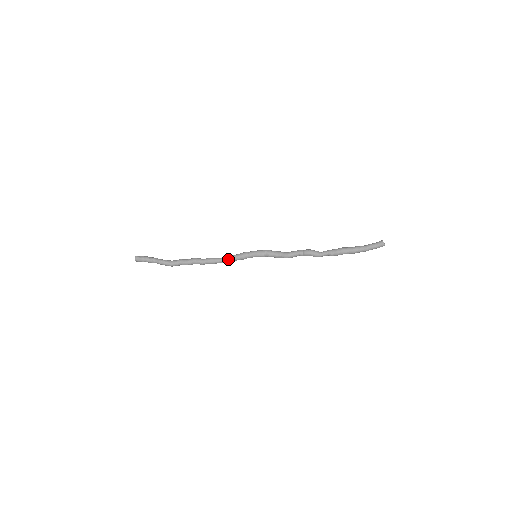
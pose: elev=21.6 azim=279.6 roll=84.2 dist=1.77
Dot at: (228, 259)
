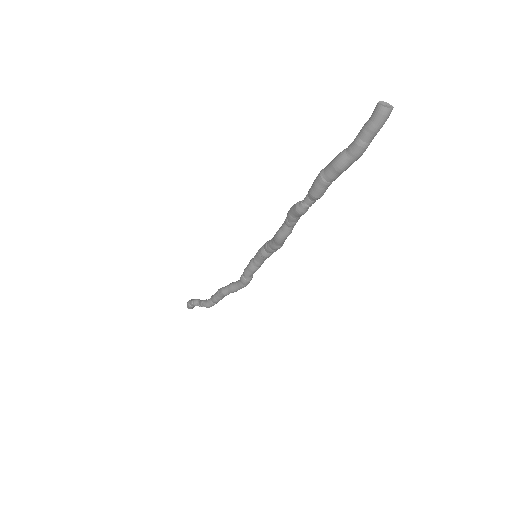
Dot at: (241, 276)
